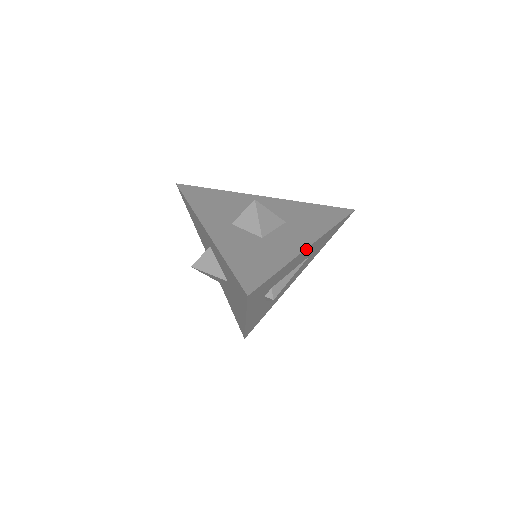
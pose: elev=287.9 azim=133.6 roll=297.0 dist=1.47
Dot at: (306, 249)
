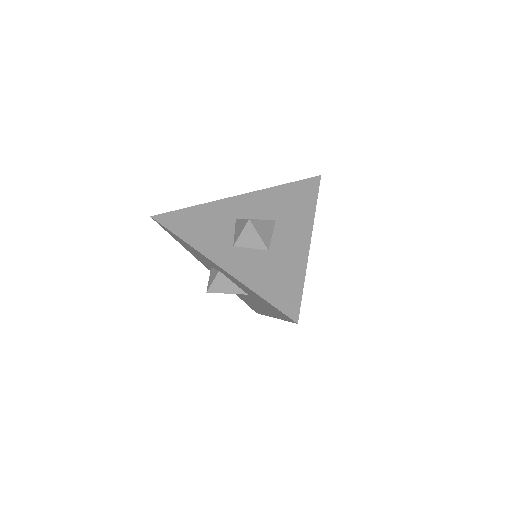
Dot at: (309, 245)
